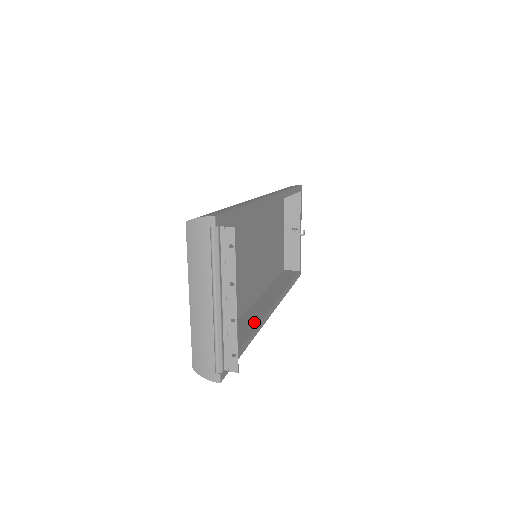
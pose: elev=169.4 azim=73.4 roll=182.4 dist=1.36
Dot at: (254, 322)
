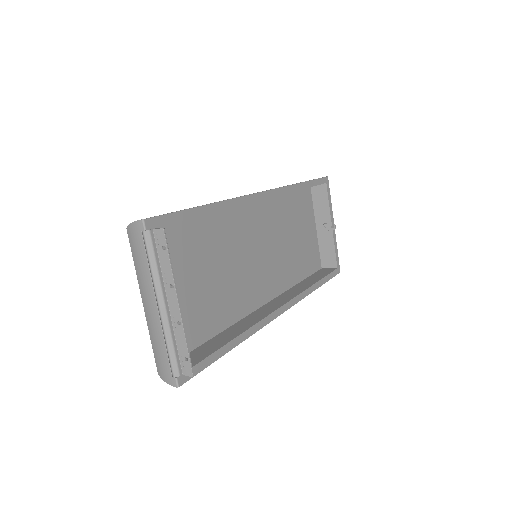
Dot at: (249, 325)
